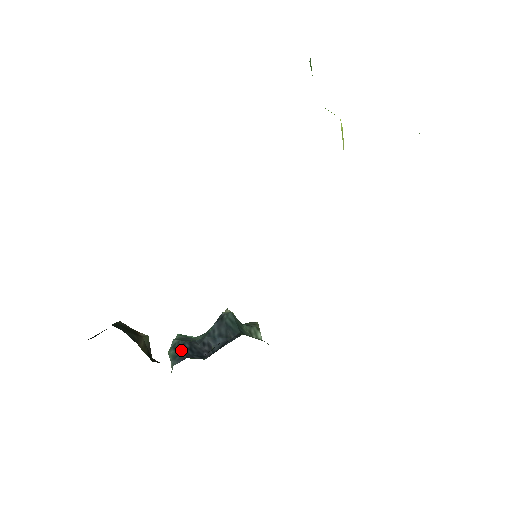
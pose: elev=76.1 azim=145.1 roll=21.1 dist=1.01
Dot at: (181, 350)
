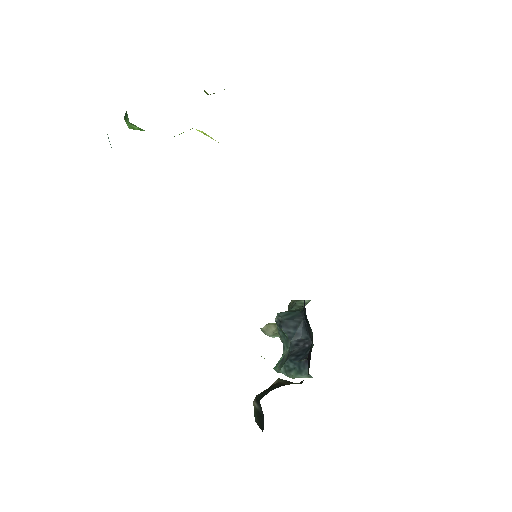
Dot at: (296, 363)
